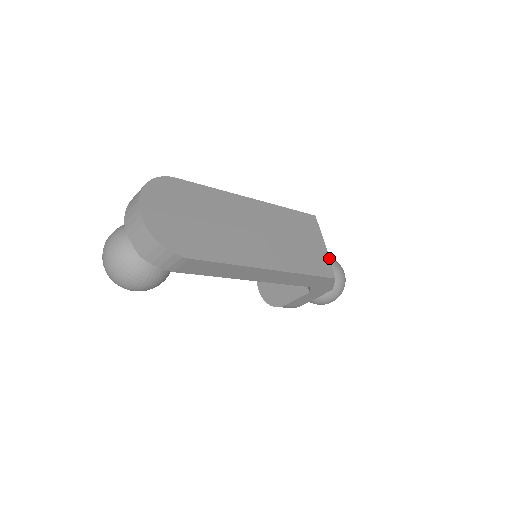
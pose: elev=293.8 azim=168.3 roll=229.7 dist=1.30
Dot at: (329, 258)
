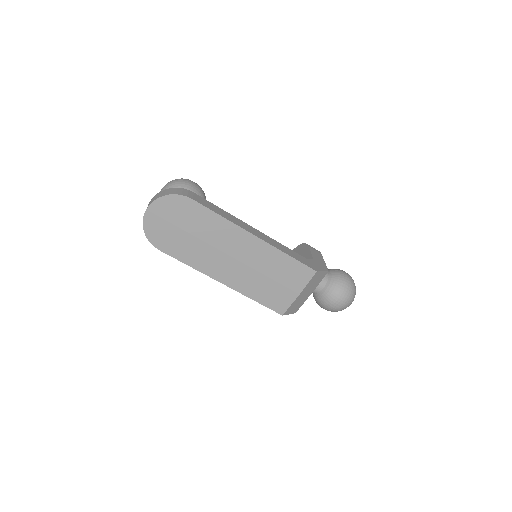
Dot at: (293, 302)
